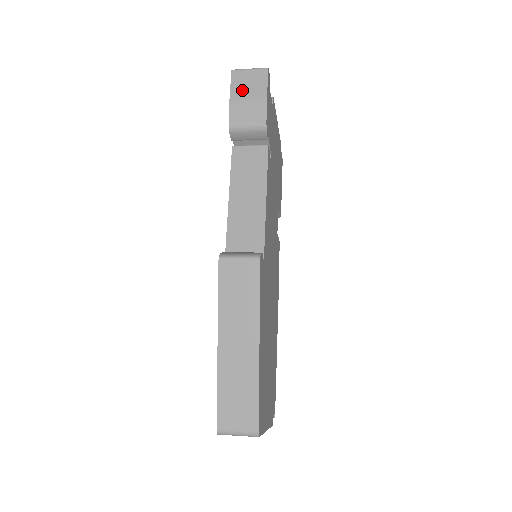
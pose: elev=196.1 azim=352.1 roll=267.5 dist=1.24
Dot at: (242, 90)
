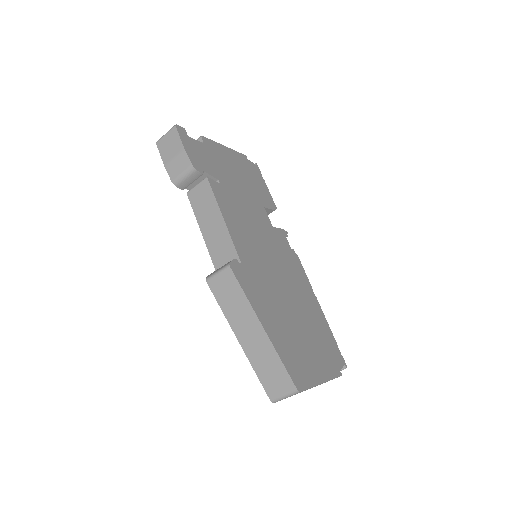
Dot at: (168, 153)
